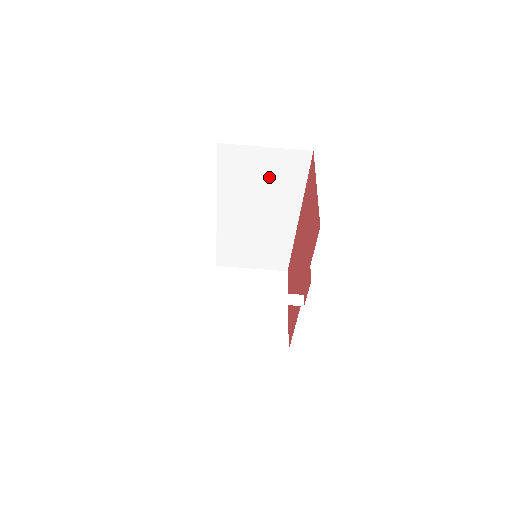
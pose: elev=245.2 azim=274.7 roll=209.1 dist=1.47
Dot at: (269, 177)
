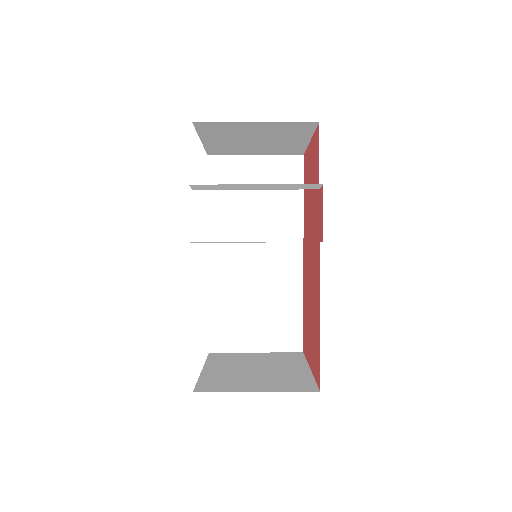
Dot at: (263, 194)
